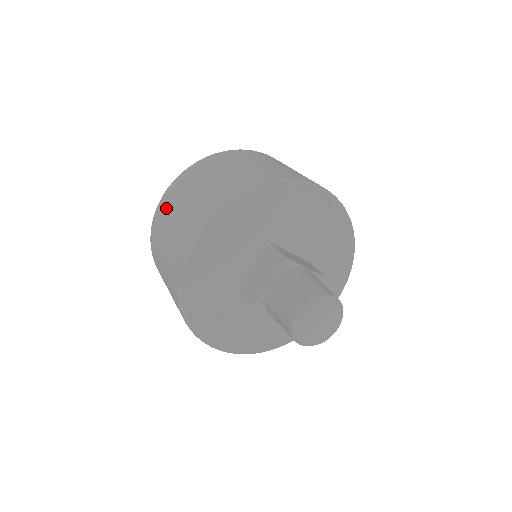
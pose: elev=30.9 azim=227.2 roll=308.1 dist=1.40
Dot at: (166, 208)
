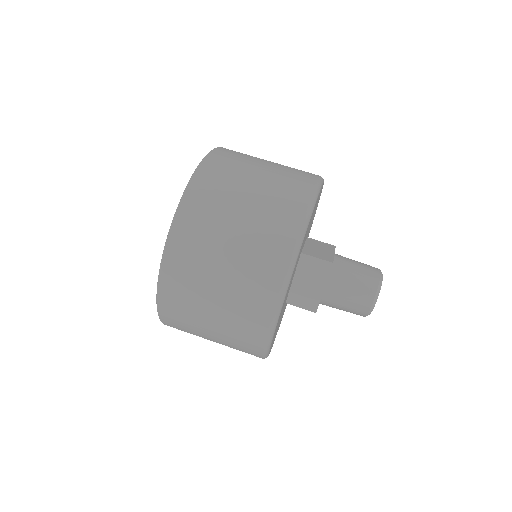
Dot at: (186, 281)
